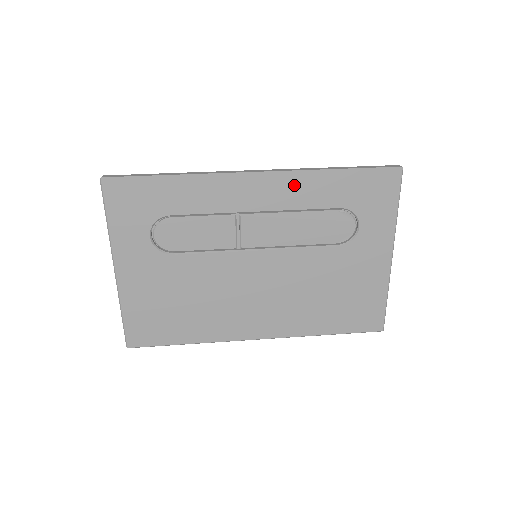
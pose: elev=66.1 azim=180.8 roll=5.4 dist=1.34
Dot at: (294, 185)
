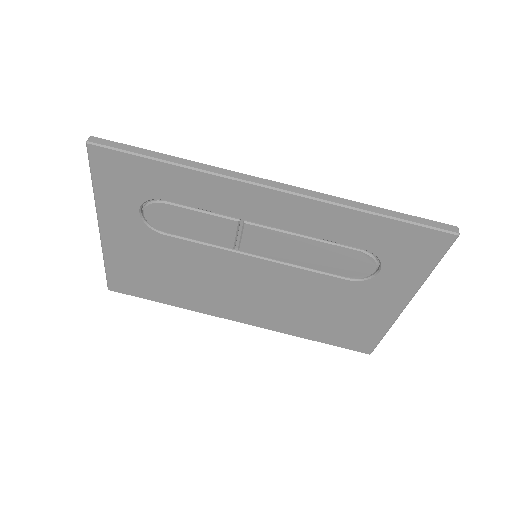
Dot at: (316, 213)
